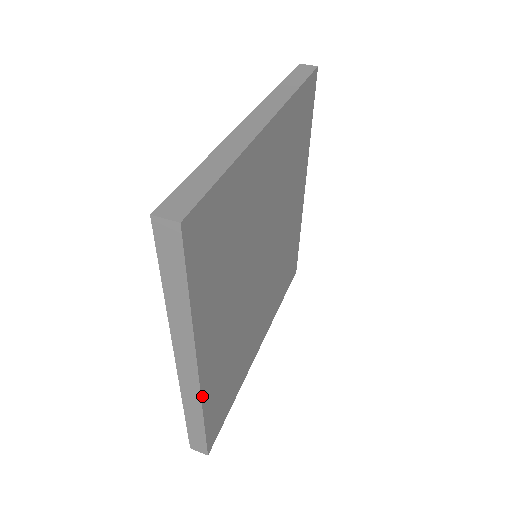
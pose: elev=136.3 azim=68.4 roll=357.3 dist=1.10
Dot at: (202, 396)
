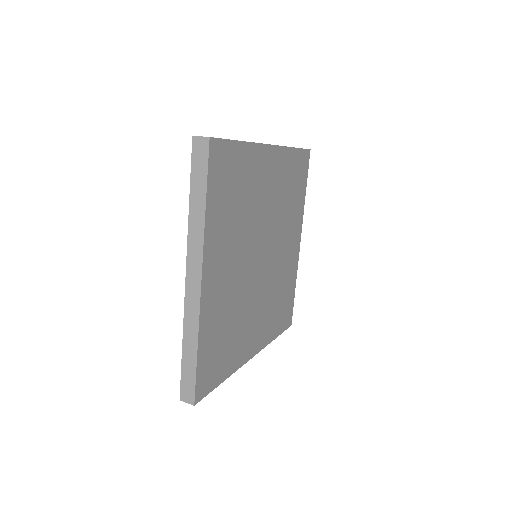
Dot at: (200, 316)
